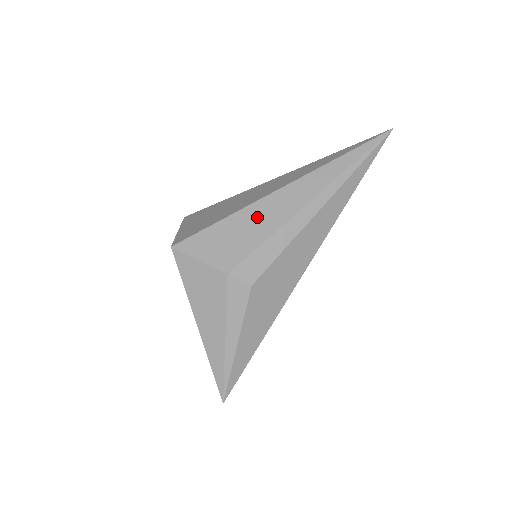
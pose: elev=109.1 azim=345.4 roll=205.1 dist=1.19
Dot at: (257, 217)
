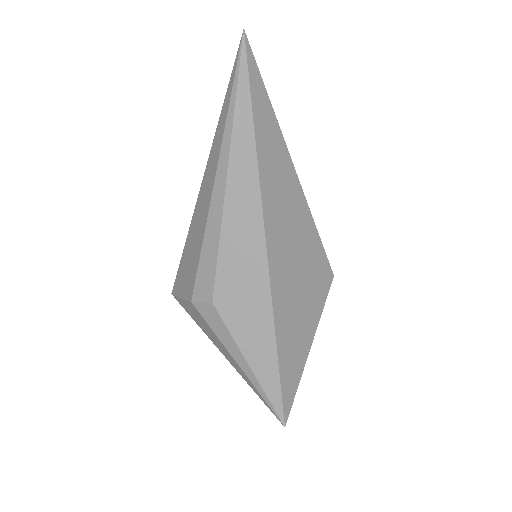
Dot at: (195, 231)
